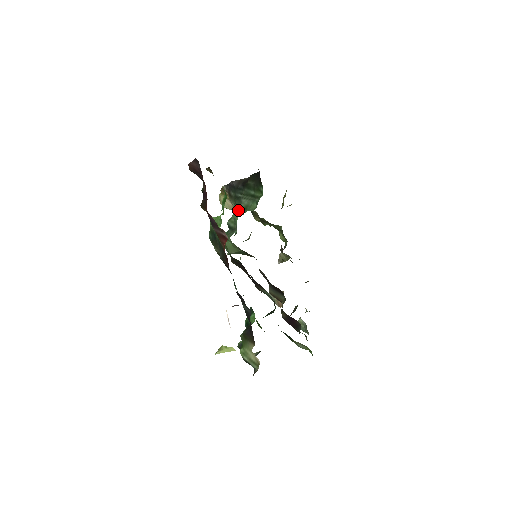
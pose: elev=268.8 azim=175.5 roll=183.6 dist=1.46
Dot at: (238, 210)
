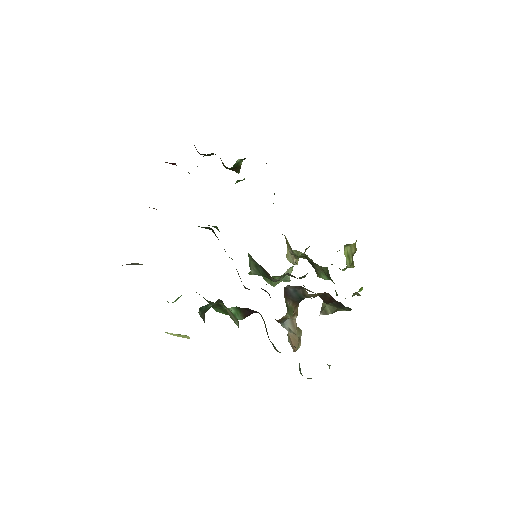
Dot at: occluded
